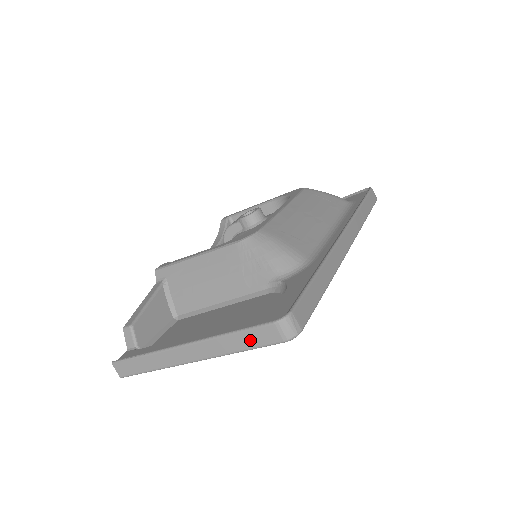
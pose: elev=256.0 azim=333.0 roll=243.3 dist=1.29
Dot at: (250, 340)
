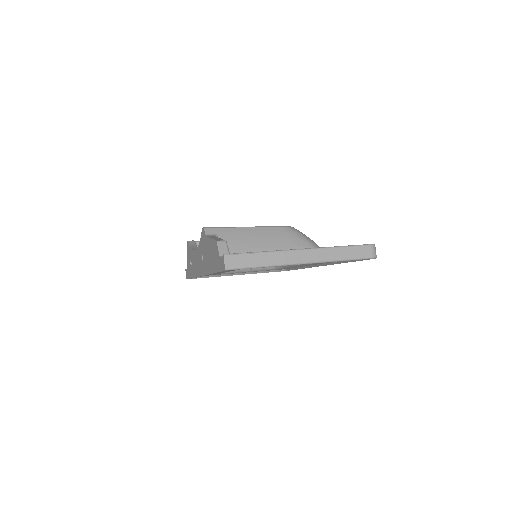
Dot at: (352, 253)
